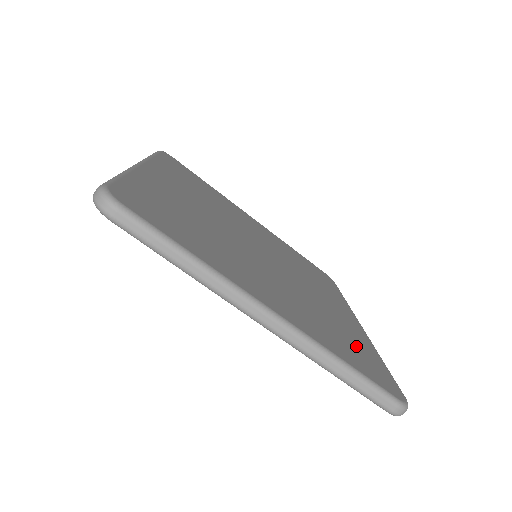
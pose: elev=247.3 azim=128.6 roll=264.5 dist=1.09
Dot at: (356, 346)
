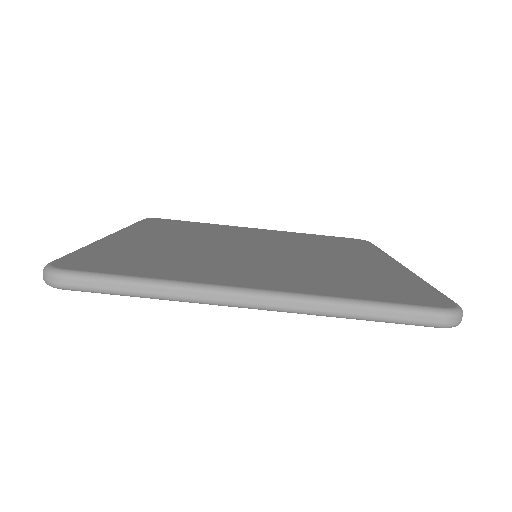
Dot at: (383, 282)
